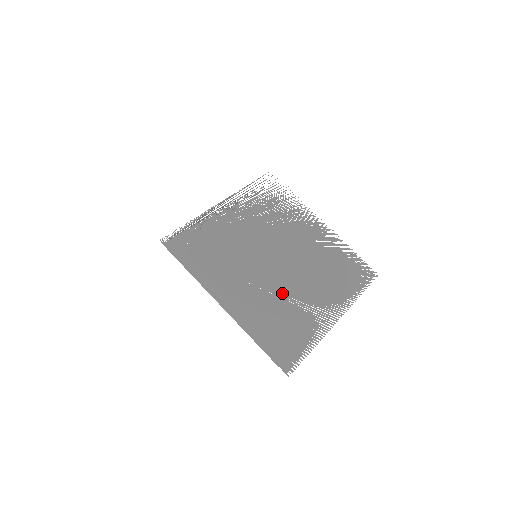
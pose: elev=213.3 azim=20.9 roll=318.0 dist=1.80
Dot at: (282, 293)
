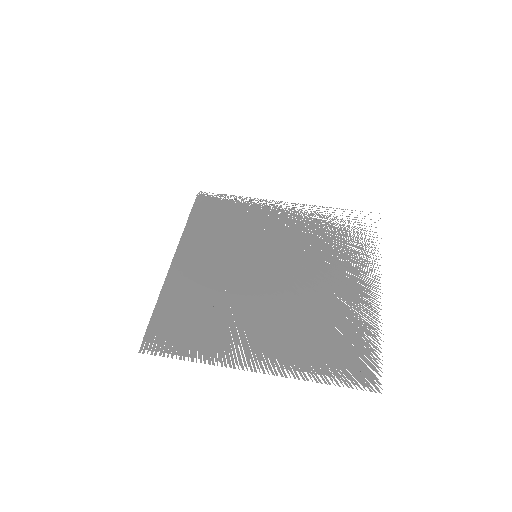
Dot at: (235, 298)
